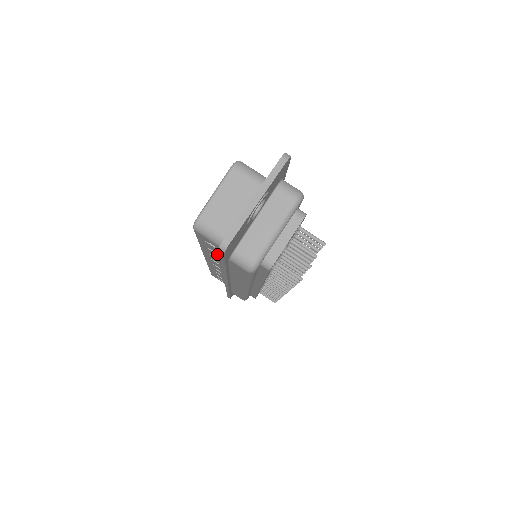
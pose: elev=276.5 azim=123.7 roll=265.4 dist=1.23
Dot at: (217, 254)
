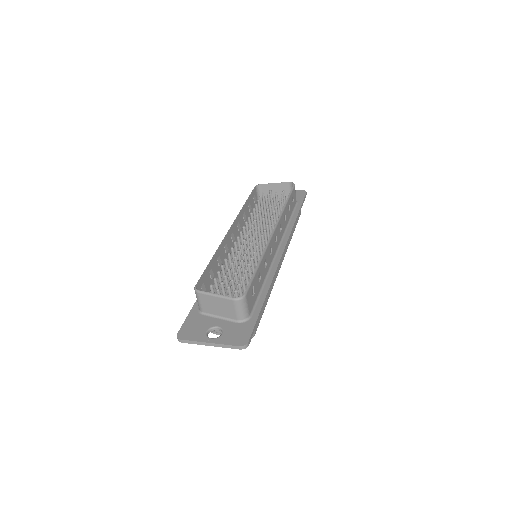
Dot at: (211, 277)
